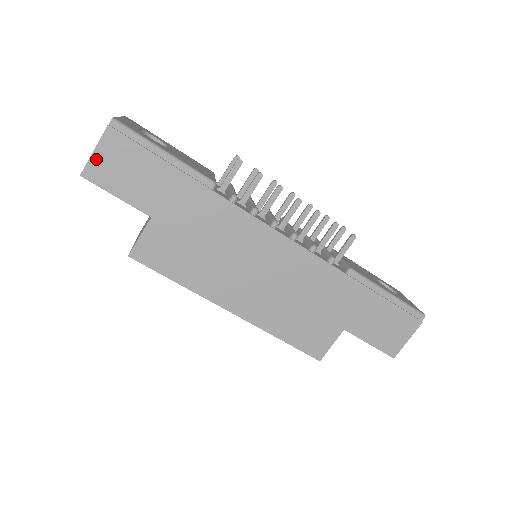
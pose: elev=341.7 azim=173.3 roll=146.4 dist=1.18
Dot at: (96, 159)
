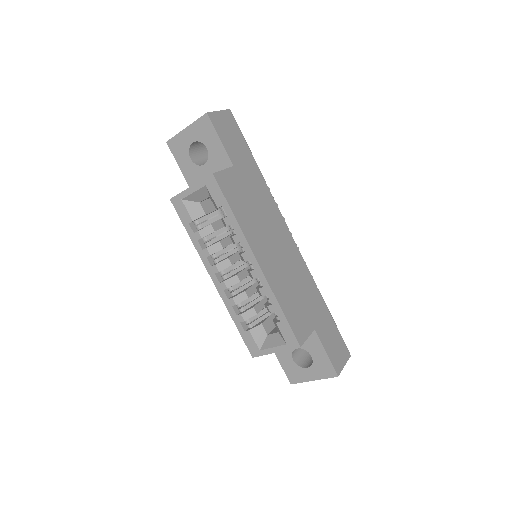
Dot at: (218, 115)
